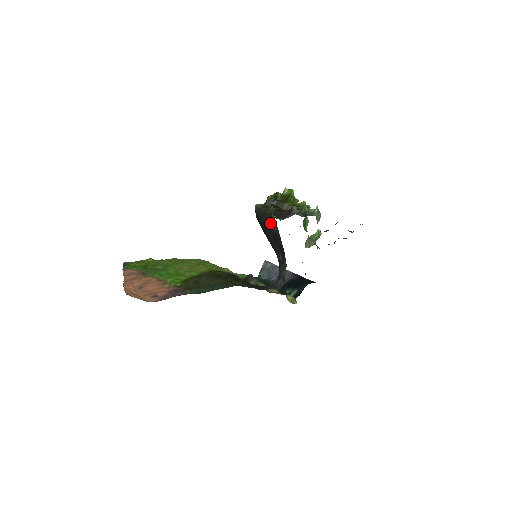
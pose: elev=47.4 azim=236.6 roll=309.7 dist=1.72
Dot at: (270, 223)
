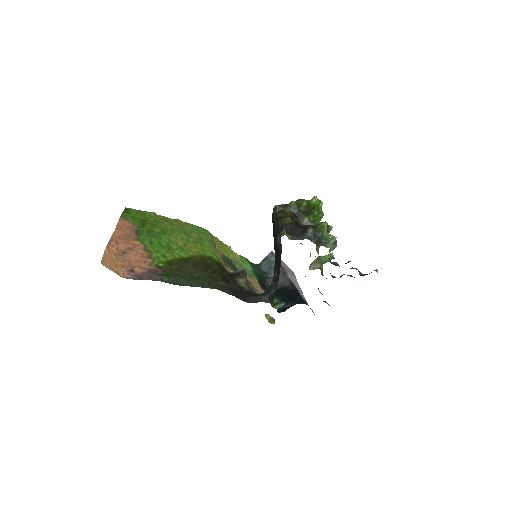
Dot at: (278, 236)
